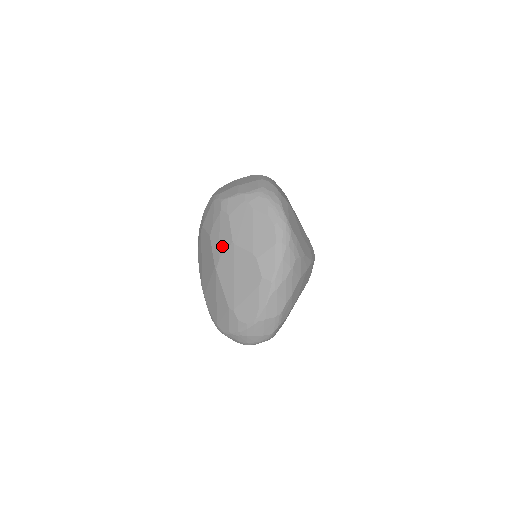
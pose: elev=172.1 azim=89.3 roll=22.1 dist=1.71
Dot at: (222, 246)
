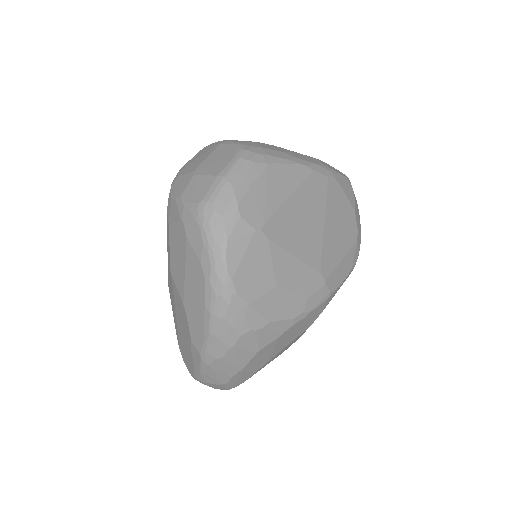
Dot at: (168, 263)
